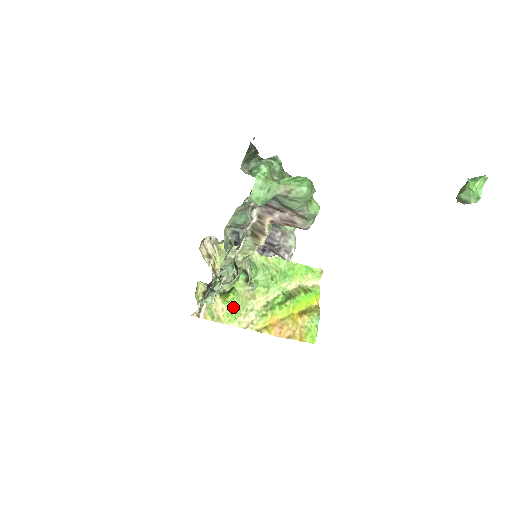
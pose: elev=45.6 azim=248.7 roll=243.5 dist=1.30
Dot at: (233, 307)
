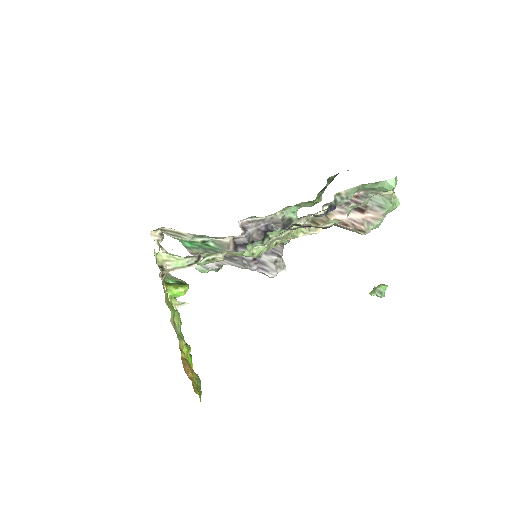
Dot at: occluded
